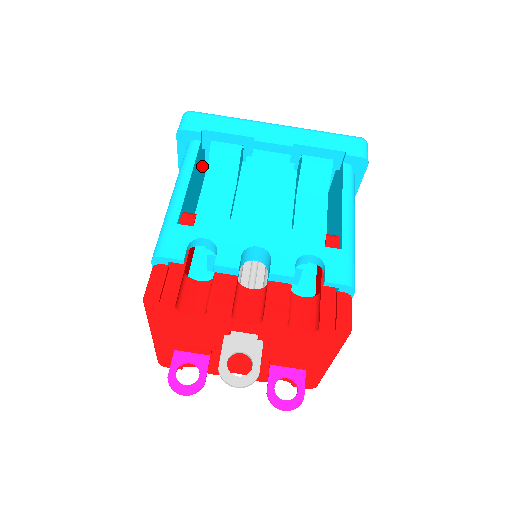
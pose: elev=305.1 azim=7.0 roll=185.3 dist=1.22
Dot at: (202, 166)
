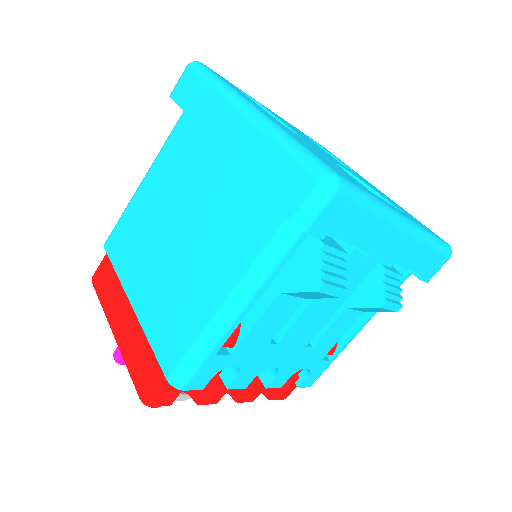
Dot at: occluded
